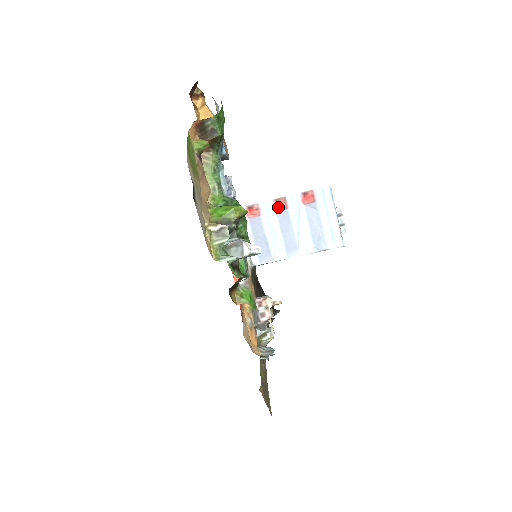
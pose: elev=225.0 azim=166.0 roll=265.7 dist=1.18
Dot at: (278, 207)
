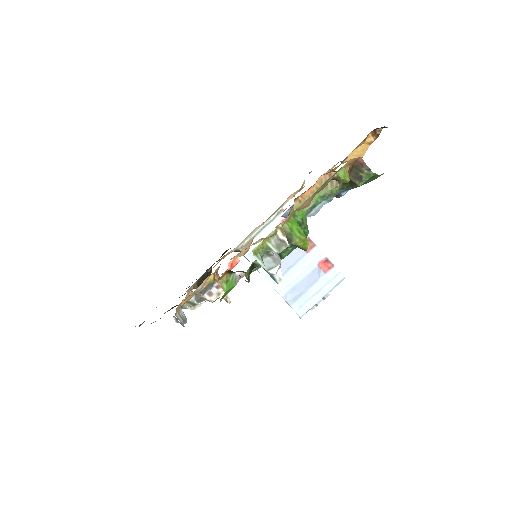
Dot at: occluded
